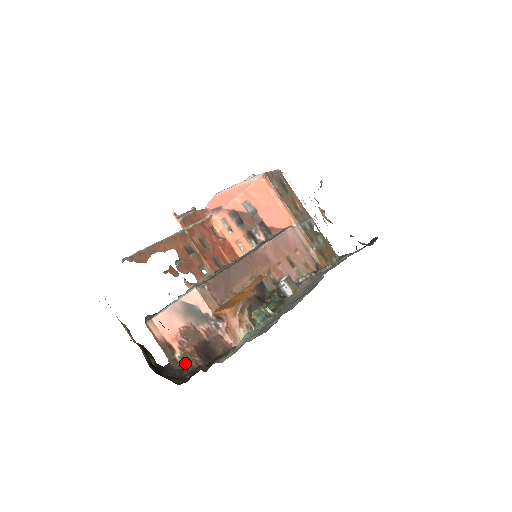
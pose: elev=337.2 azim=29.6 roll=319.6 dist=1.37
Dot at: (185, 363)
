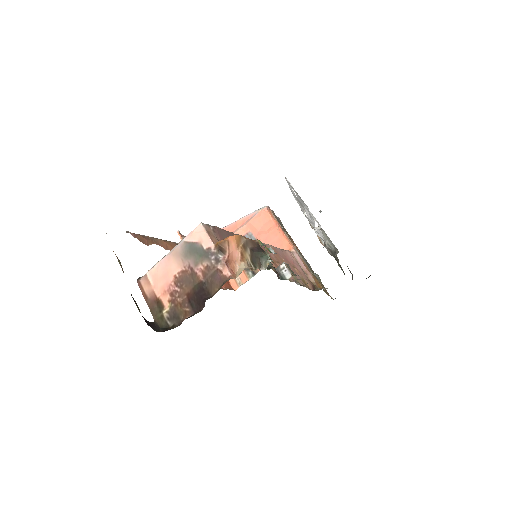
Dot at: (173, 318)
